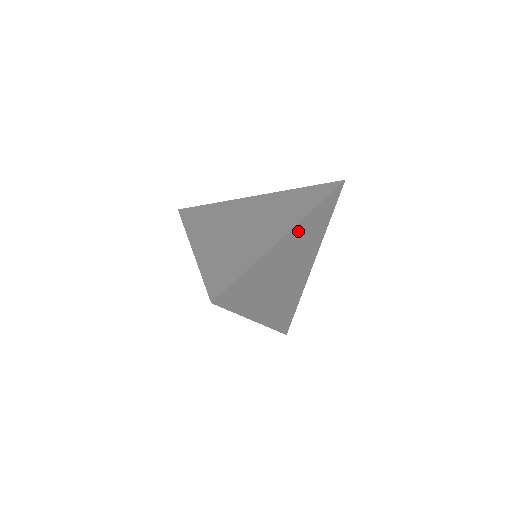
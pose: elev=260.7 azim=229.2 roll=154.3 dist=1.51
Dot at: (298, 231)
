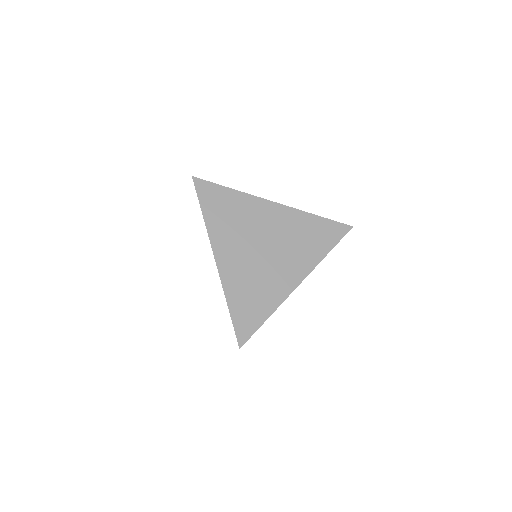
Dot at: occluded
